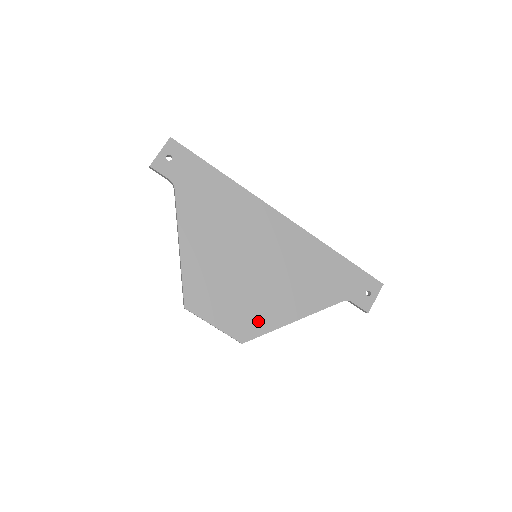
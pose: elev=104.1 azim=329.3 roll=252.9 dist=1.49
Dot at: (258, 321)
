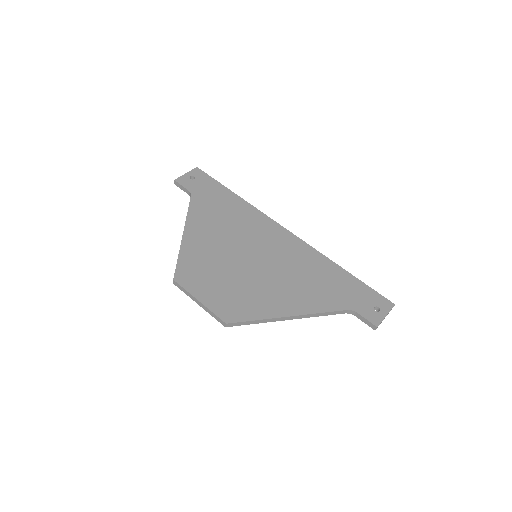
Dot at: (248, 307)
